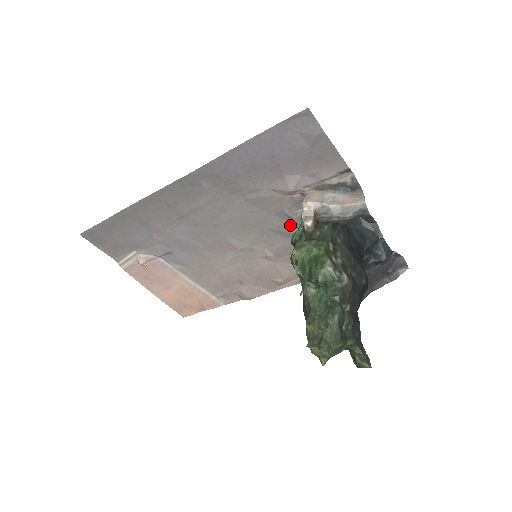
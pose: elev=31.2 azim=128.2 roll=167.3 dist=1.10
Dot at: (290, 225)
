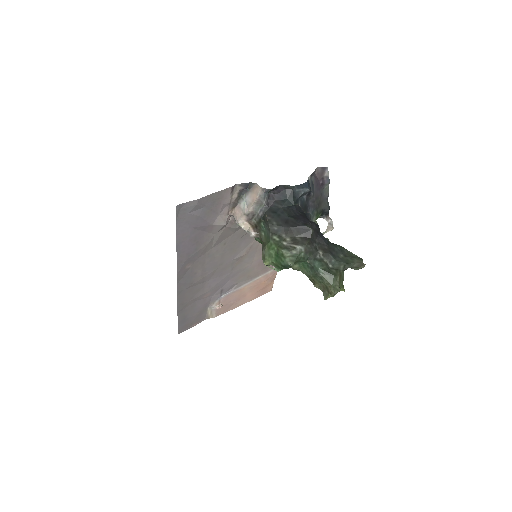
Dot at: occluded
